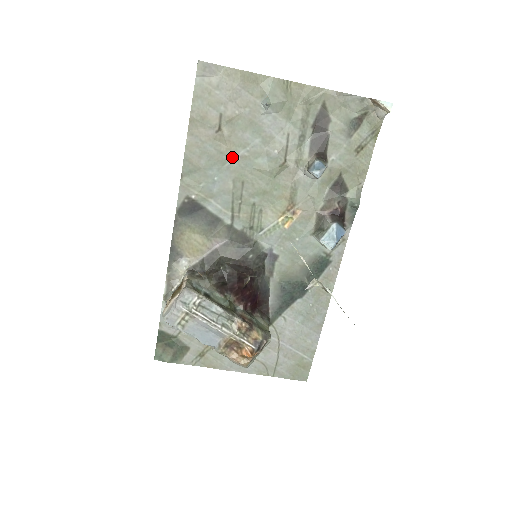
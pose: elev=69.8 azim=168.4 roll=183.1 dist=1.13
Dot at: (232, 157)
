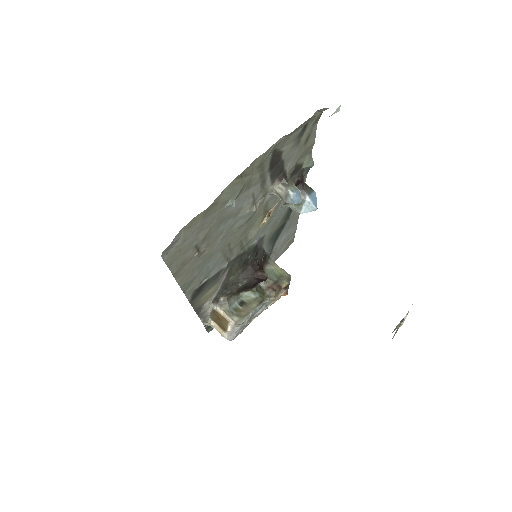
Dot at: (215, 247)
